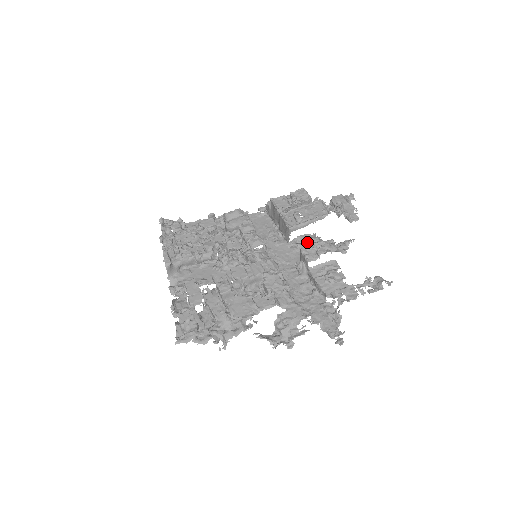
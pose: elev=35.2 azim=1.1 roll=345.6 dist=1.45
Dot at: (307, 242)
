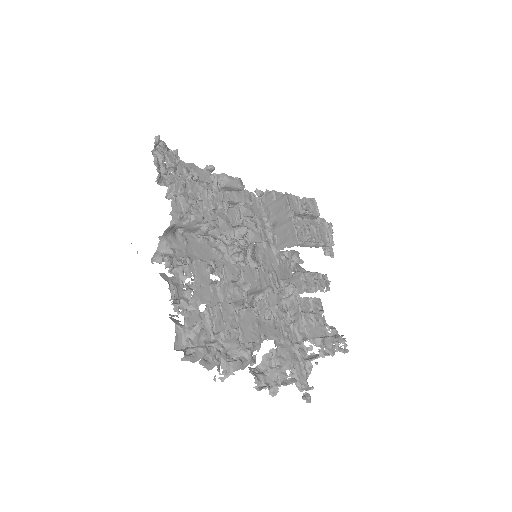
Dot at: (293, 260)
